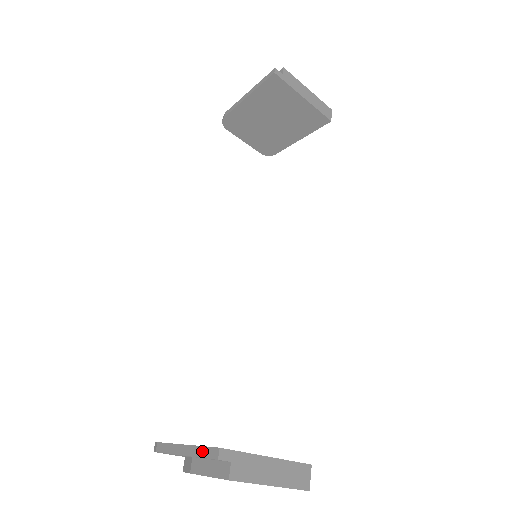
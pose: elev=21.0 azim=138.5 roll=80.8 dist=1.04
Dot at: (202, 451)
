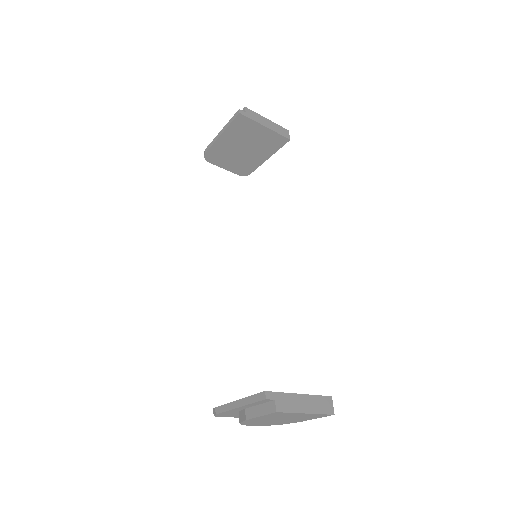
Dot at: (252, 398)
